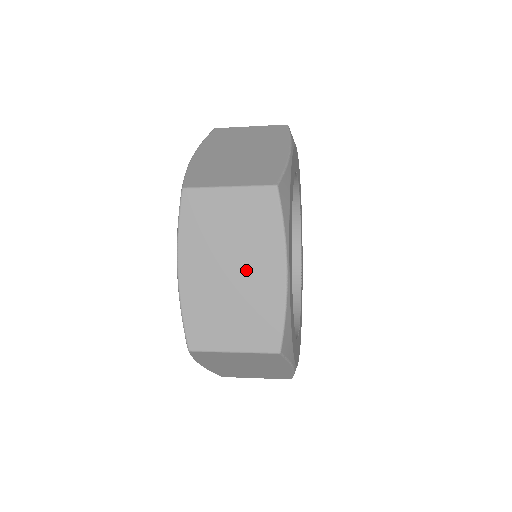
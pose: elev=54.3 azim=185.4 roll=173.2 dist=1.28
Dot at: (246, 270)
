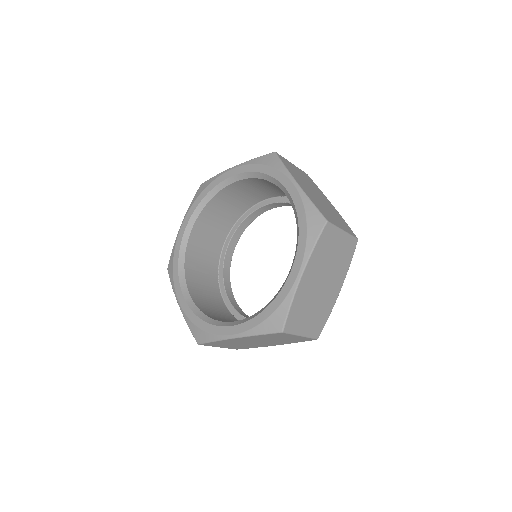
Dot at: (328, 285)
